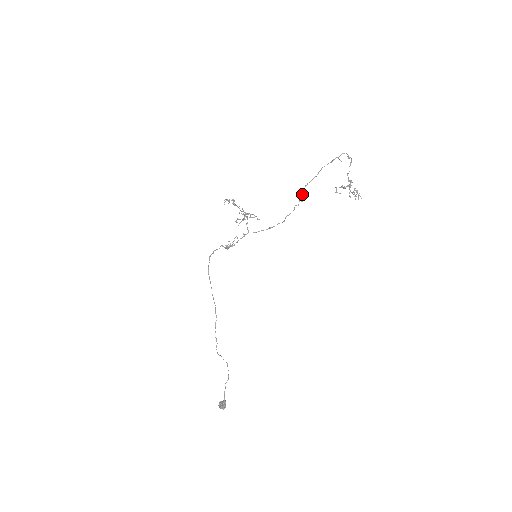
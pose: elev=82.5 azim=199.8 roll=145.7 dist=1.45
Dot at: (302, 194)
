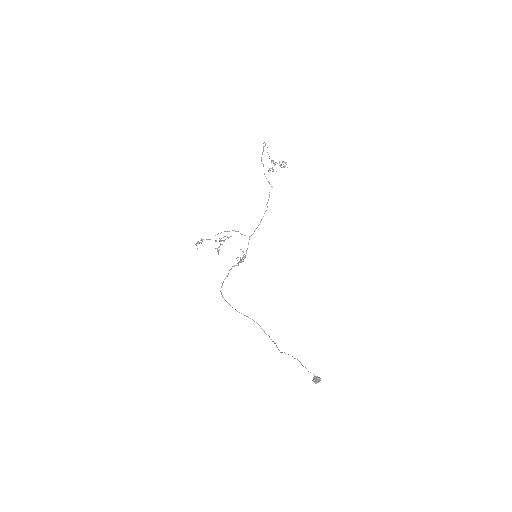
Dot at: occluded
